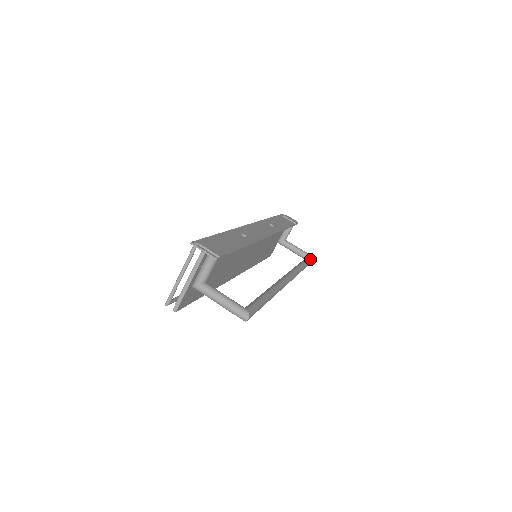
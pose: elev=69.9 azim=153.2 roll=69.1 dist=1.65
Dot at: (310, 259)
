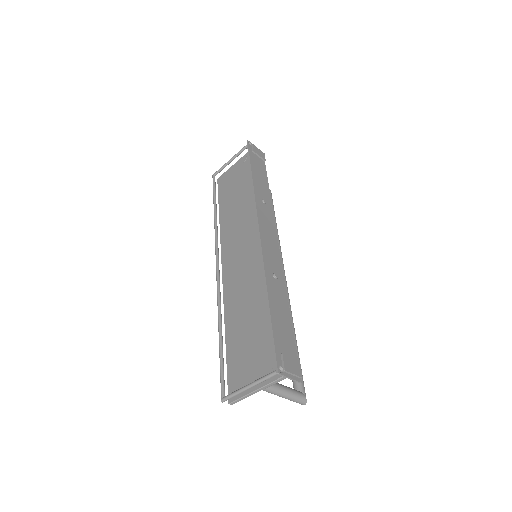
Dot at: occluded
